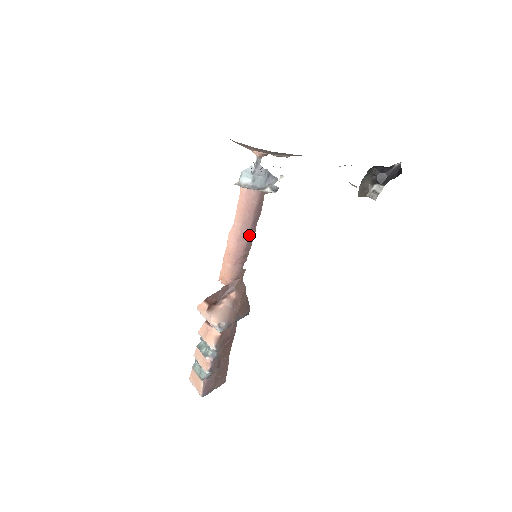
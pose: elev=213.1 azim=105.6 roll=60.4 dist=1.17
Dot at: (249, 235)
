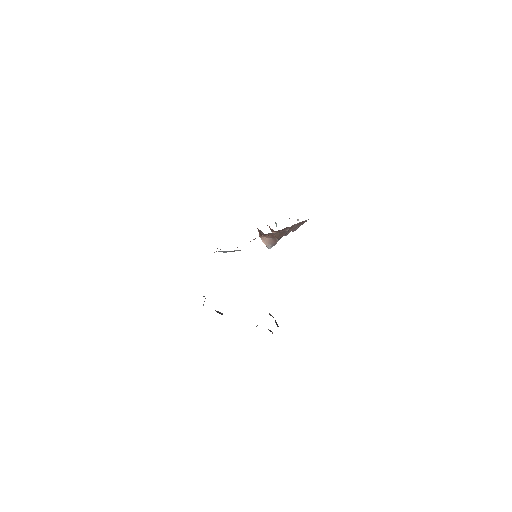
Dot at: occluded
